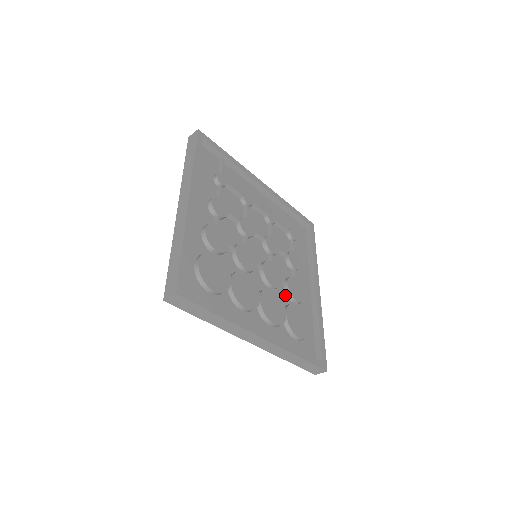
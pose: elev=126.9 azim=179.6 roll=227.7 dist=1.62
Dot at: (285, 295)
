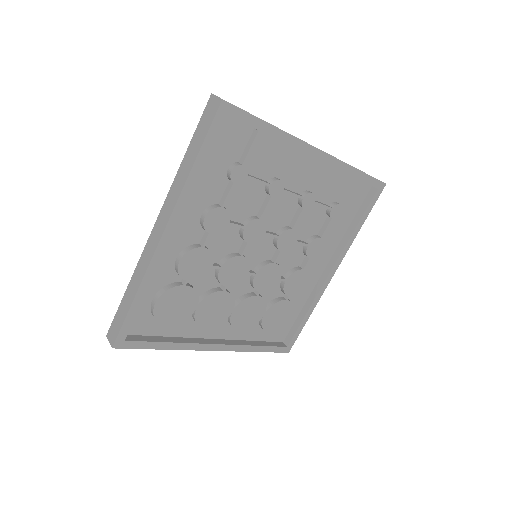
Dot at: (278, 289)
